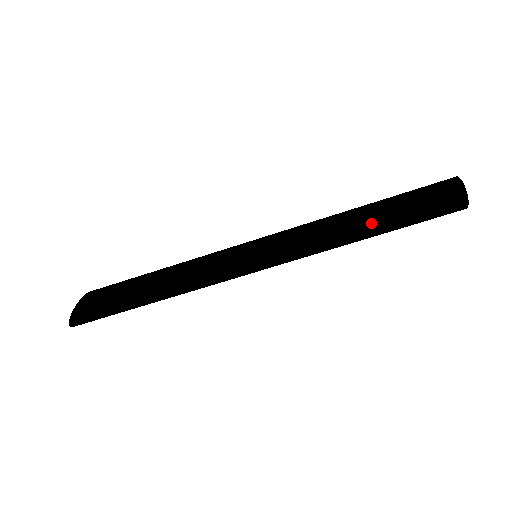
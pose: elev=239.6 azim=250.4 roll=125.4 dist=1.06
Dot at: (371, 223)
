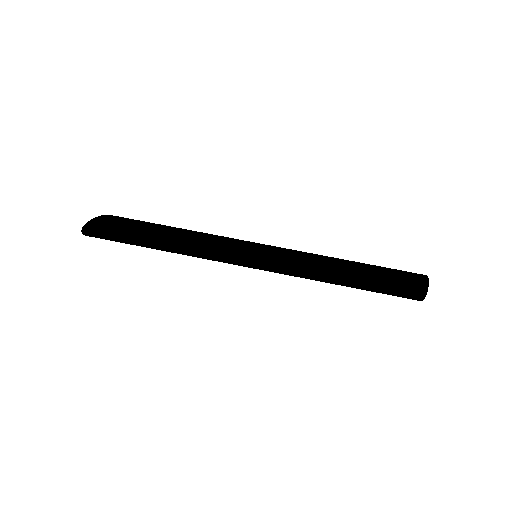
Dot at: (353, 269)
